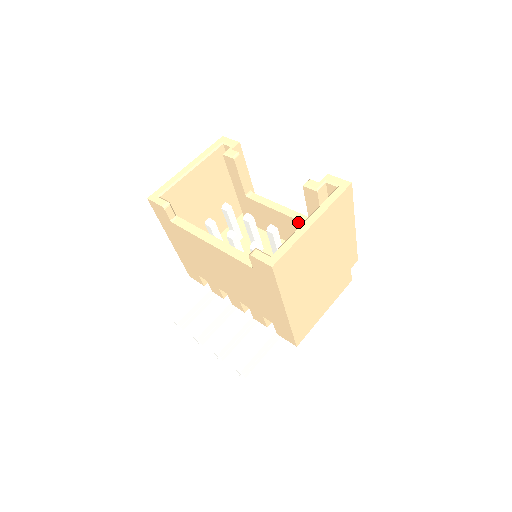
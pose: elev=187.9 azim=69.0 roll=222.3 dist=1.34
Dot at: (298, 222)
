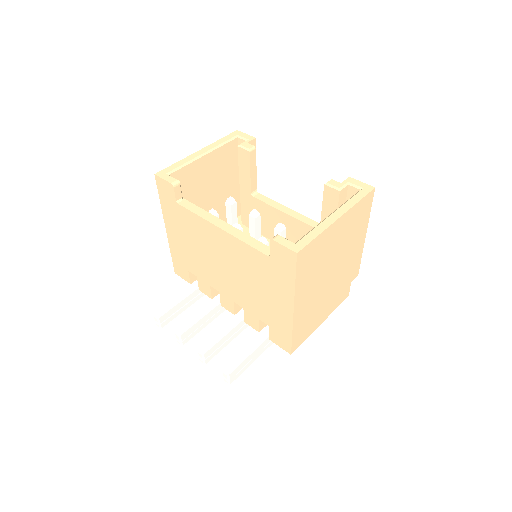
Dot at: (306, 226)
